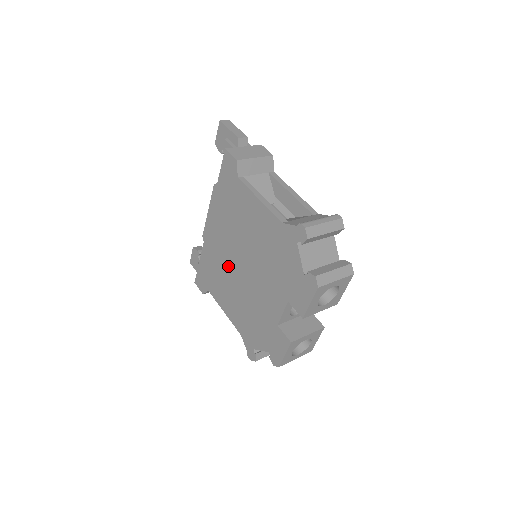
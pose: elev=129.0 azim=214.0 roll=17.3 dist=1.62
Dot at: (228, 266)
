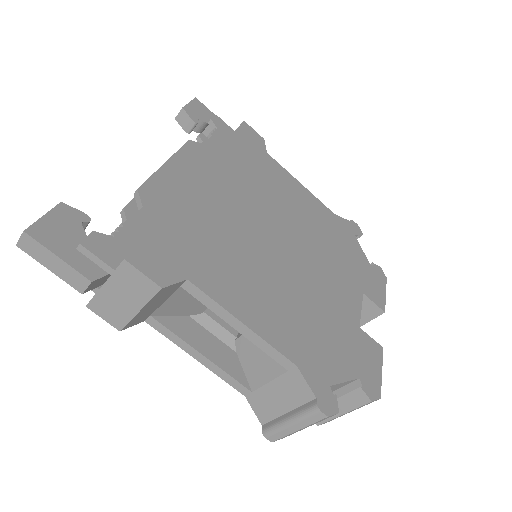
Dot at: occluded
